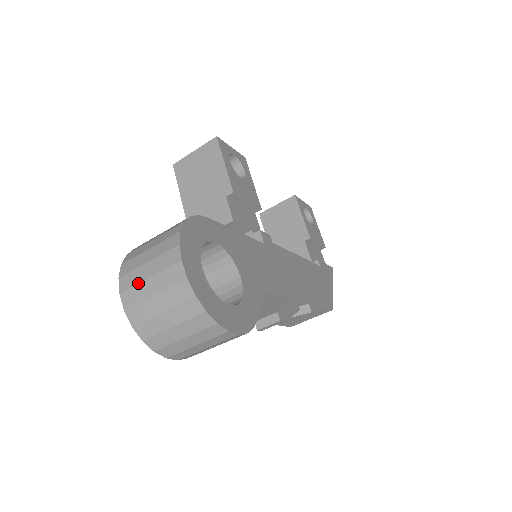
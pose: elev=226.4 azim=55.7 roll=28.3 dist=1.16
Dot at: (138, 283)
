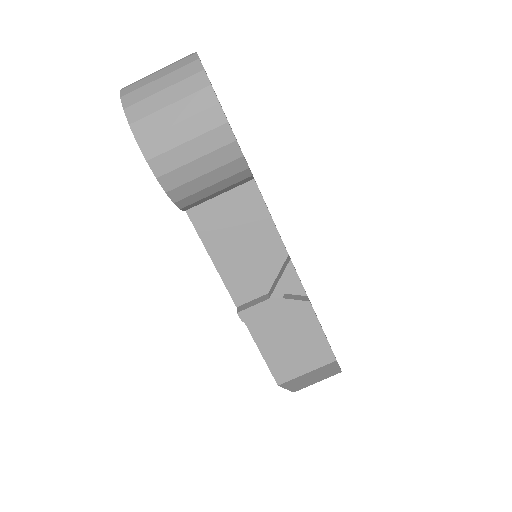
Dot at: (146, 76)
